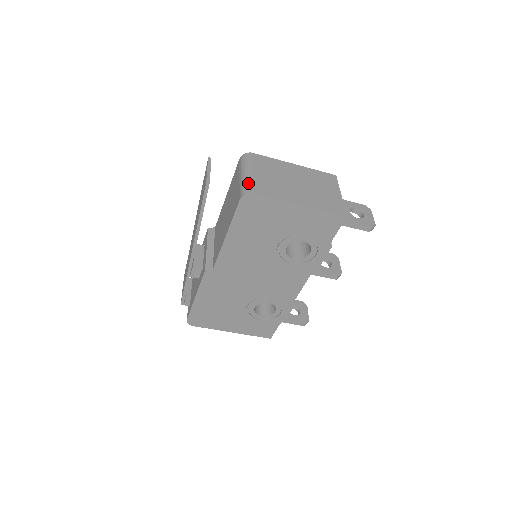
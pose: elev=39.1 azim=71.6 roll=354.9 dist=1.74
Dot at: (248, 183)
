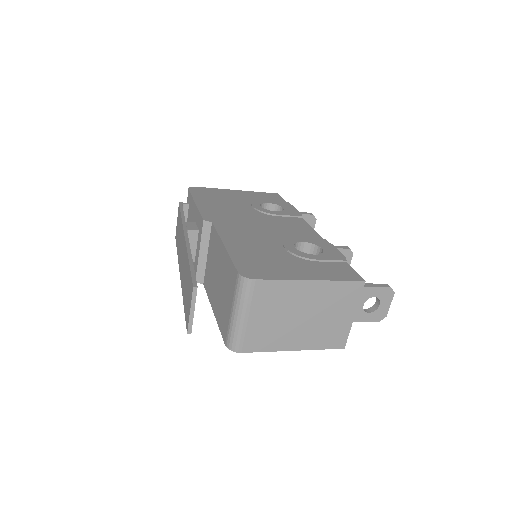
Dot at: (237, 336)
